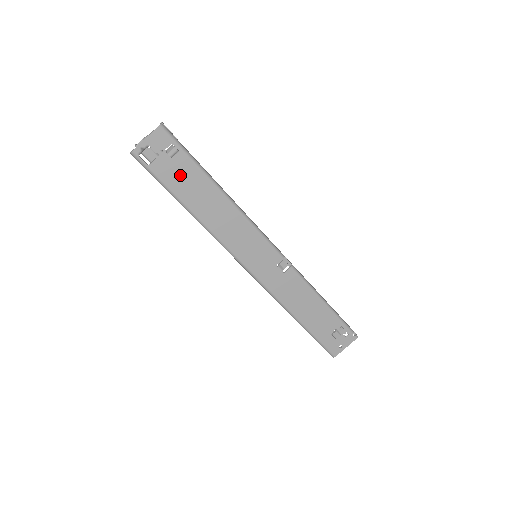
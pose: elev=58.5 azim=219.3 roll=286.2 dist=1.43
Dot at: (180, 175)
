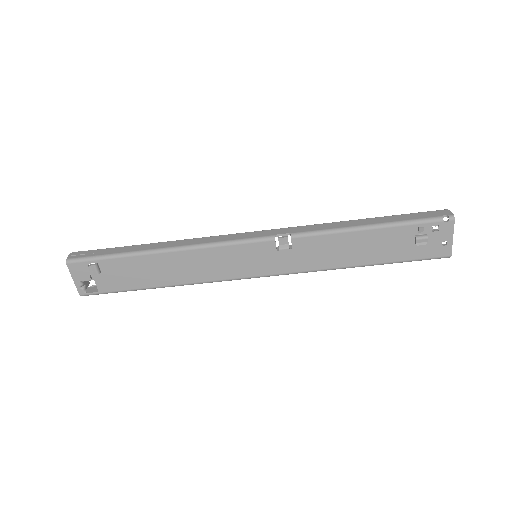
Dot at: (121, 275)
